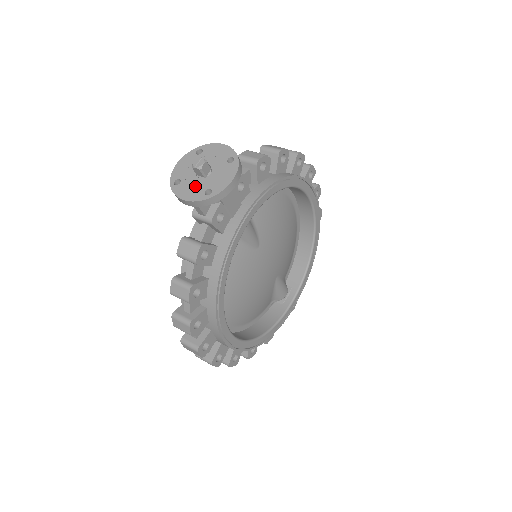
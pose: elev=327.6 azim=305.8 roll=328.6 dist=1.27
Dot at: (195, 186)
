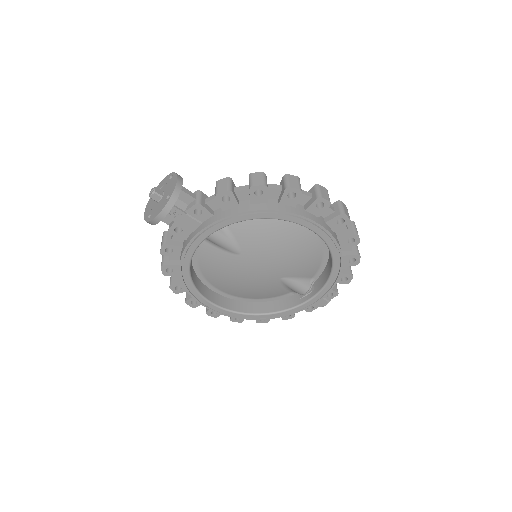
Dot at: (152, 206)
